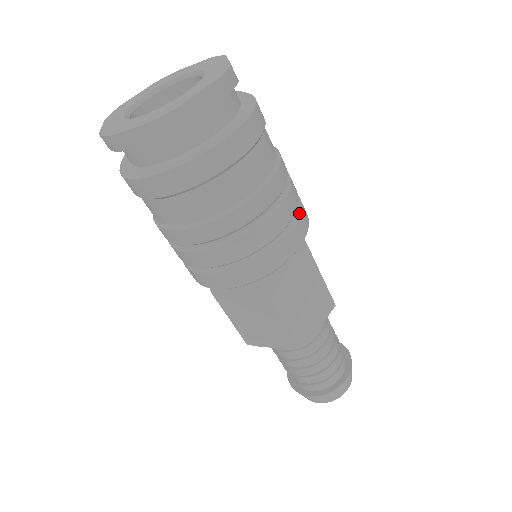
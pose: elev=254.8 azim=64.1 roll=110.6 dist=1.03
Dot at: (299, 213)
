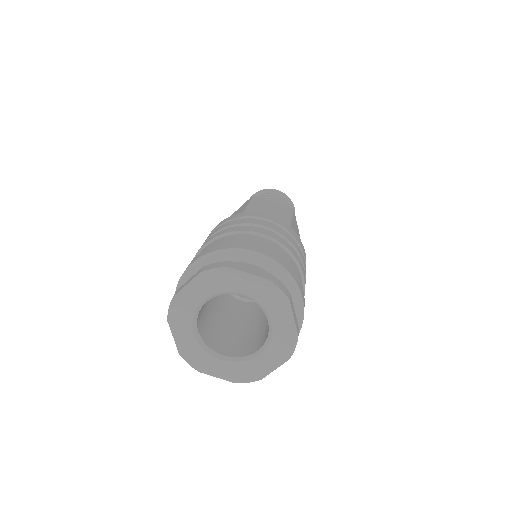
Dot at: occluded
